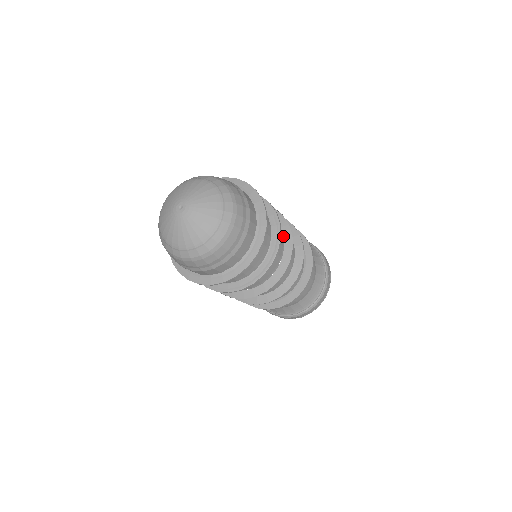
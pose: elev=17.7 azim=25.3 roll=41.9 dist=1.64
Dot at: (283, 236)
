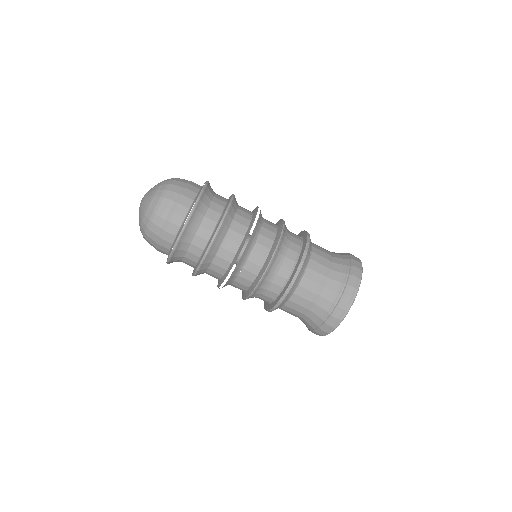
Dot at: occluded
